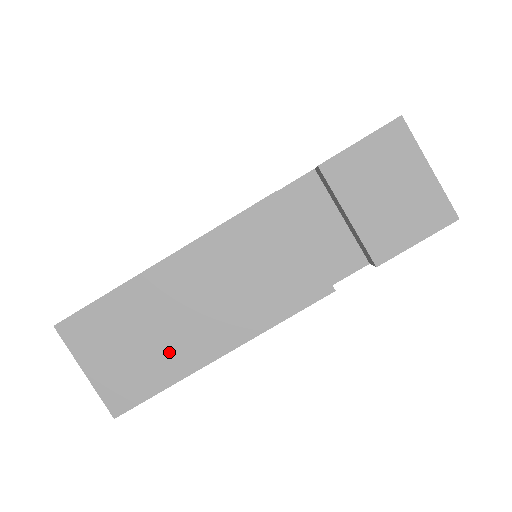
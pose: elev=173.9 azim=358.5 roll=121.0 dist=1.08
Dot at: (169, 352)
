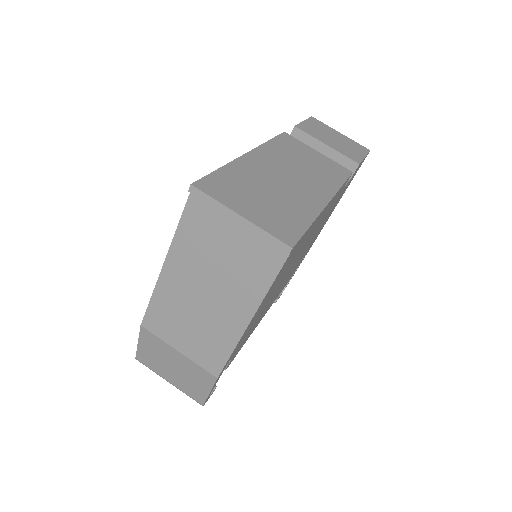
Dot at: (294, 200)
